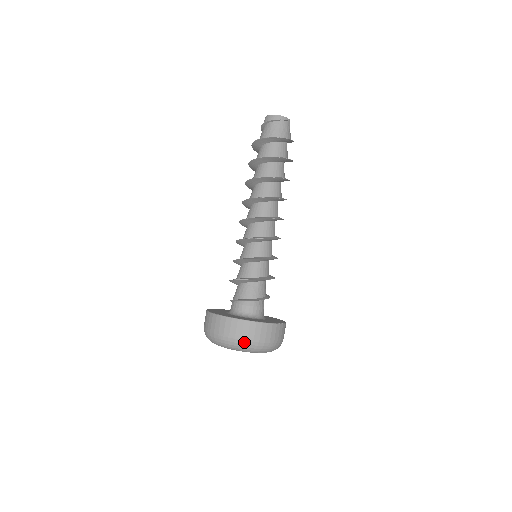
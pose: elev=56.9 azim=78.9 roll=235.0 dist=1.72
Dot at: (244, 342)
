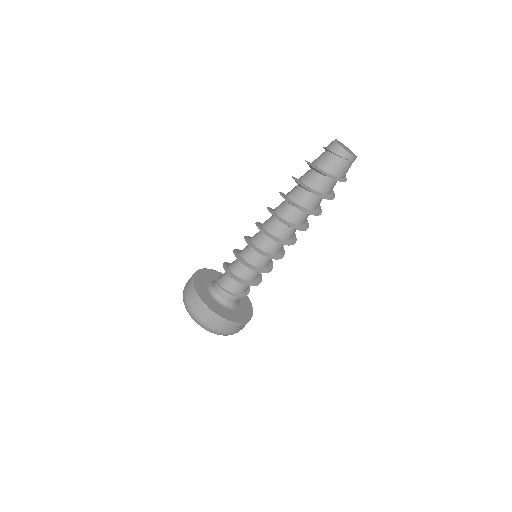
Dot at: (221, 333)
